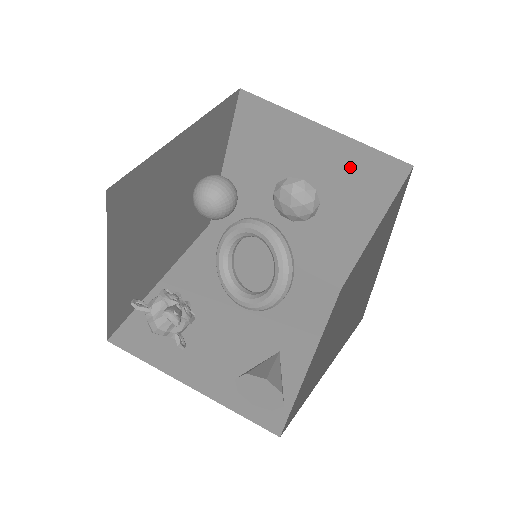
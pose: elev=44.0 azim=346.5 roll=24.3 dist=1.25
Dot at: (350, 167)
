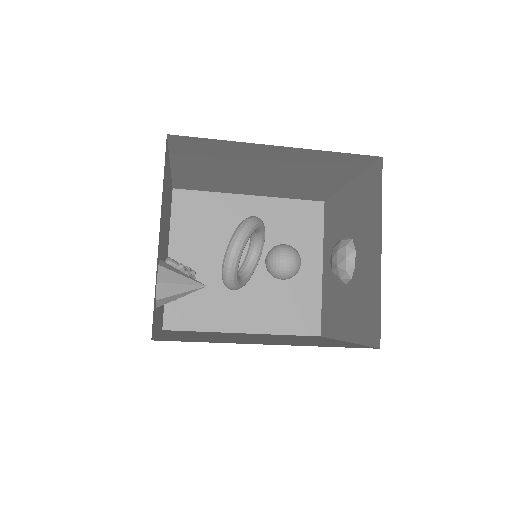
Dot at: (361, 199)
